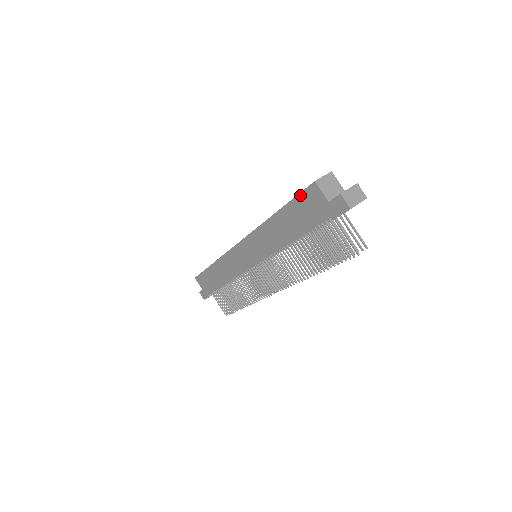
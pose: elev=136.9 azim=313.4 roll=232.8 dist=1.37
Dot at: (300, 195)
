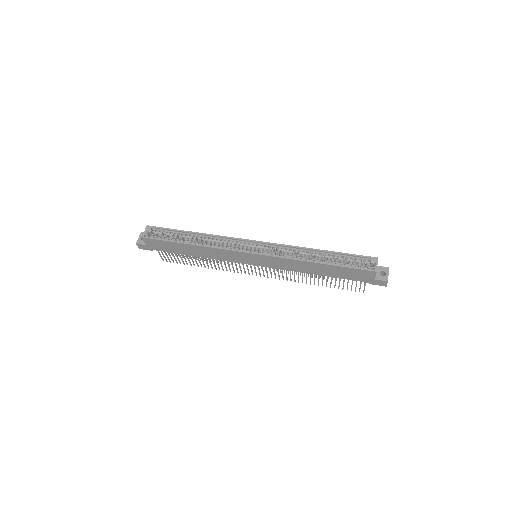
Dot at: (356, 269)
